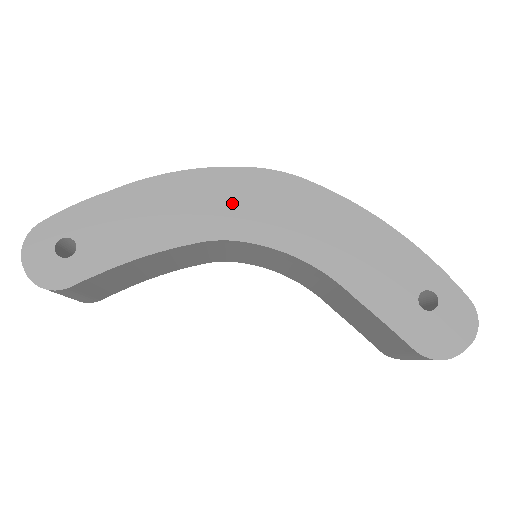
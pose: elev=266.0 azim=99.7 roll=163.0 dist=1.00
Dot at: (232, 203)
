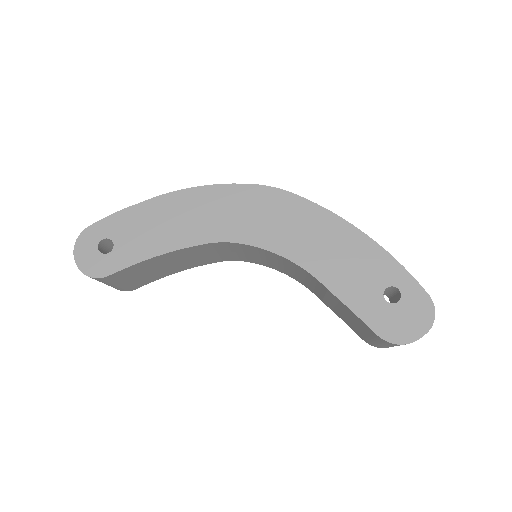
Dot at: (234, 213)
